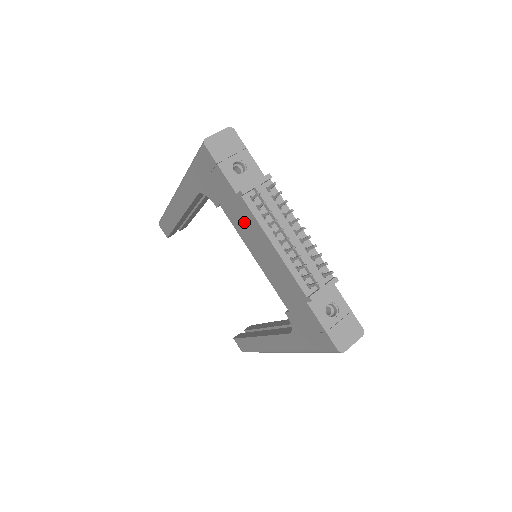
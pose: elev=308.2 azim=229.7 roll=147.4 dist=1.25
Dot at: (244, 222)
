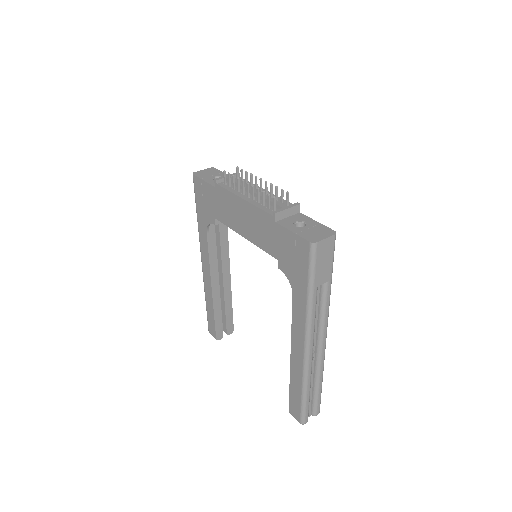
Dot at: (226, 207)
